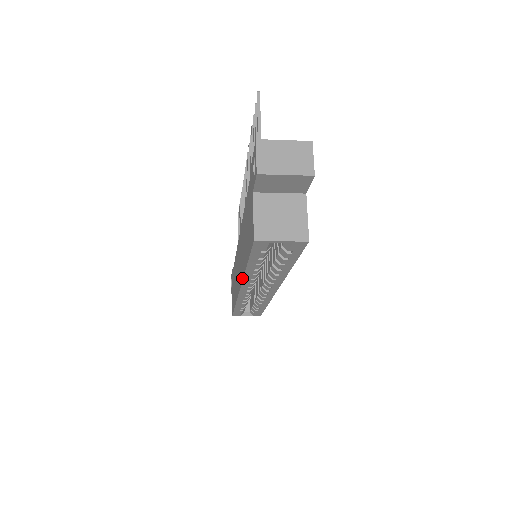
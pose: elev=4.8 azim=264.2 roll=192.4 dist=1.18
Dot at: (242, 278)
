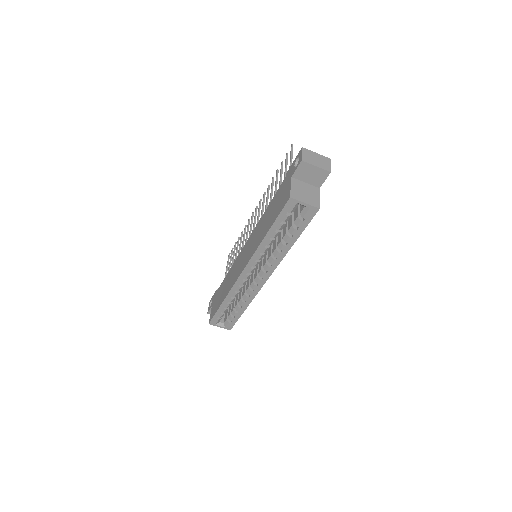
Dot at: (254, 252)
